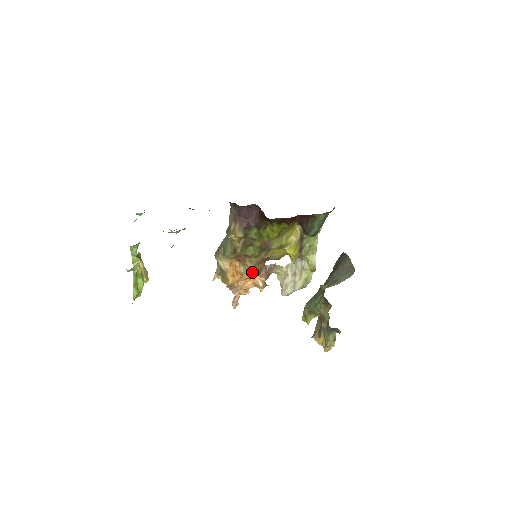
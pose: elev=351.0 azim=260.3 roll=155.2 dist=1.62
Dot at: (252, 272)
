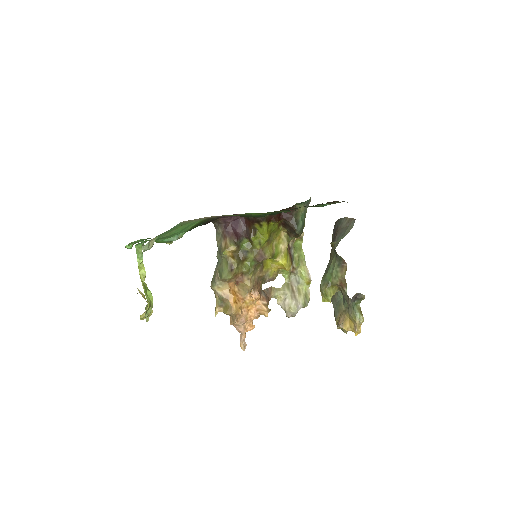
Dot at: (253, 295)
